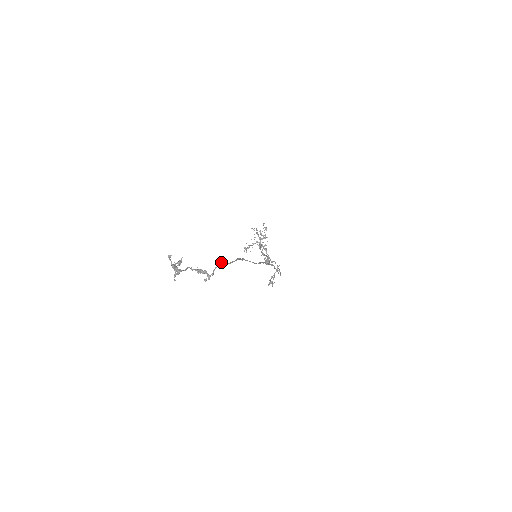
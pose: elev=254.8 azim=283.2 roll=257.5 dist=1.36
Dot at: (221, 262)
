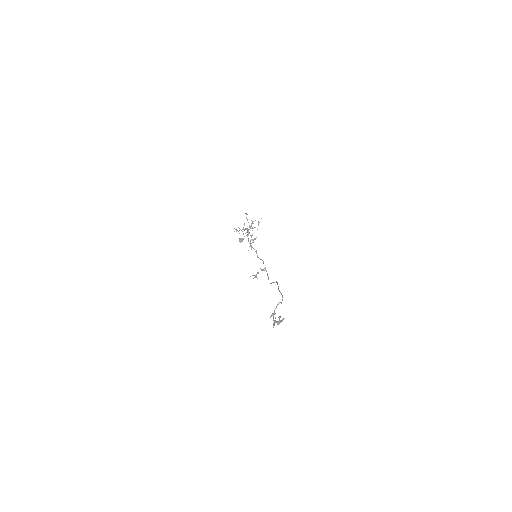
Dot at: occluded
